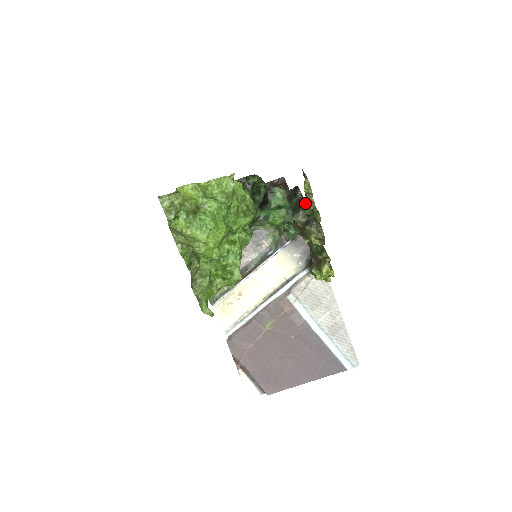
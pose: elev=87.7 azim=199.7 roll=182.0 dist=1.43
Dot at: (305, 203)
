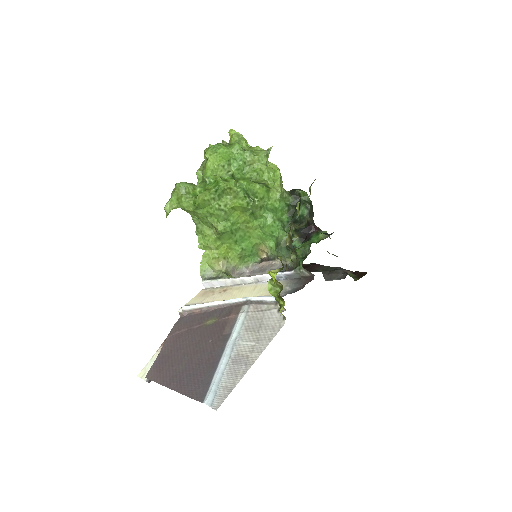
Dot at: occluded
